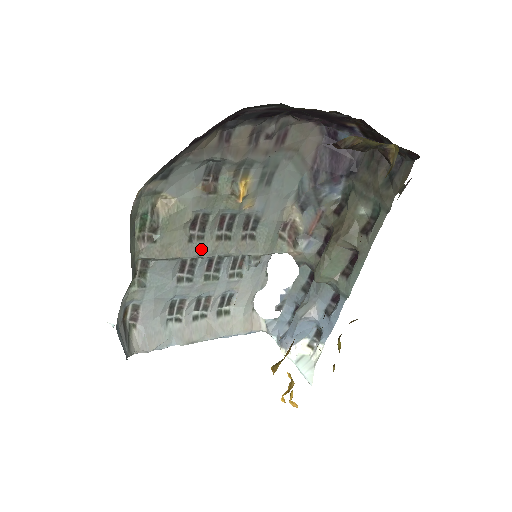
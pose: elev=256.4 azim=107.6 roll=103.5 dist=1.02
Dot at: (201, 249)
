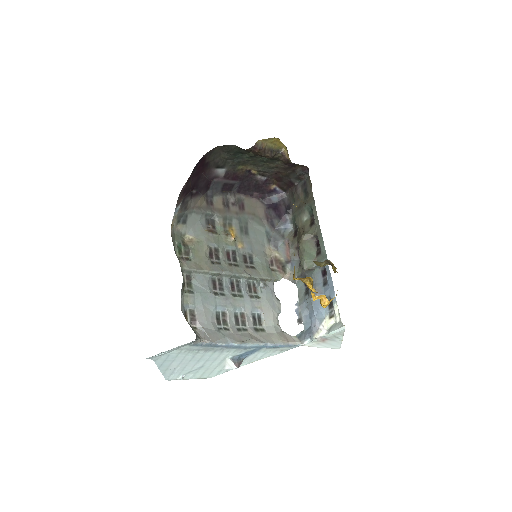
Dot at: (221, 269)
